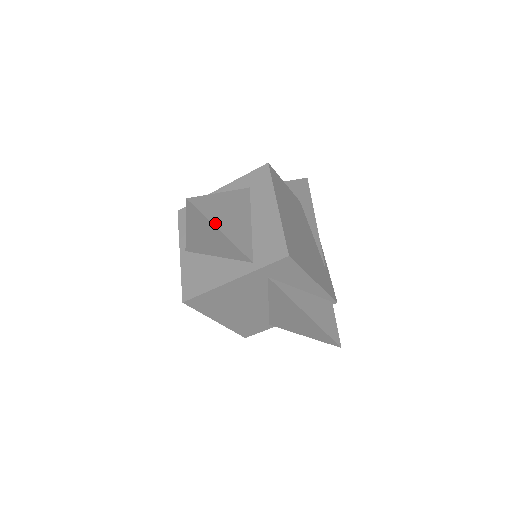
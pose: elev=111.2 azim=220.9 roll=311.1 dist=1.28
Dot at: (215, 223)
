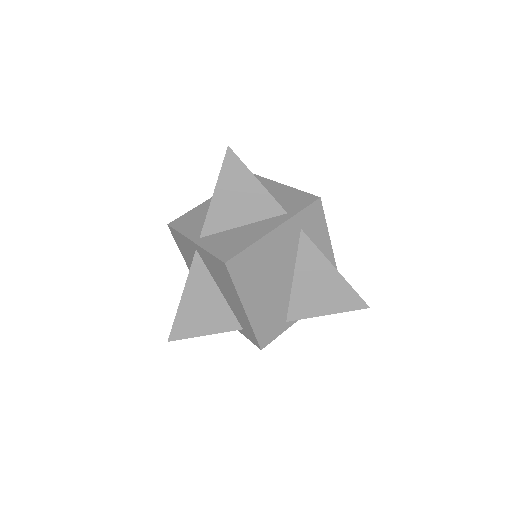
Dot at: (251, 173)
